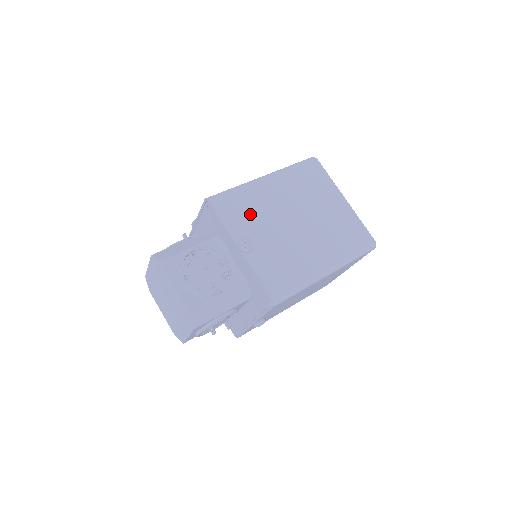
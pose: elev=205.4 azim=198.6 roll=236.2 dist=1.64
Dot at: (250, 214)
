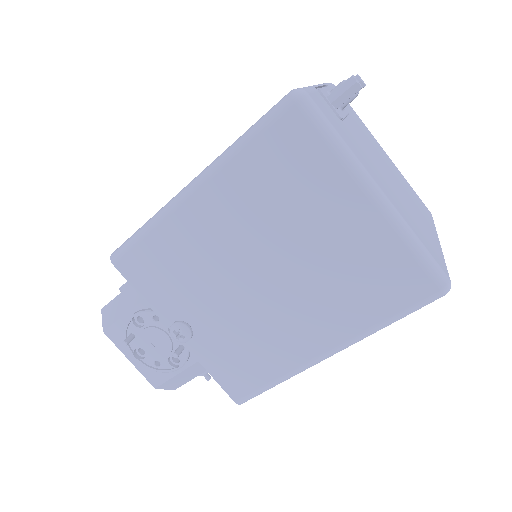
Dot at: (178, 275)
